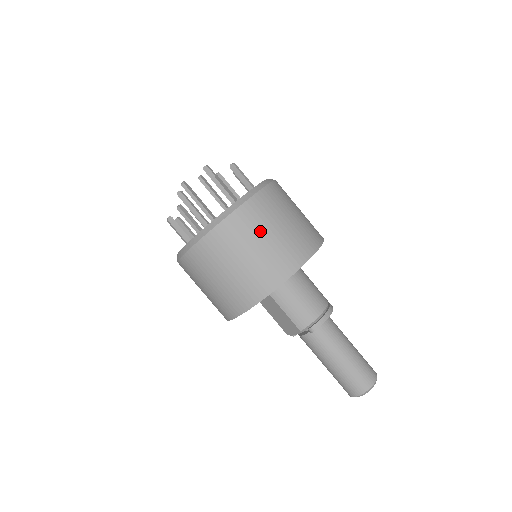
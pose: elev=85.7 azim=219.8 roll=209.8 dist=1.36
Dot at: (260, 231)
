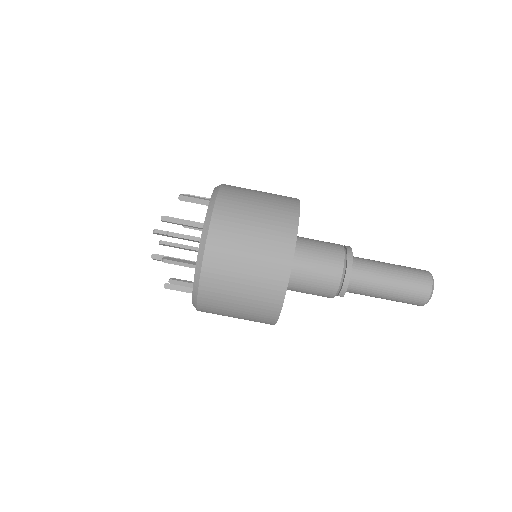
Dot at: (230, 294)
